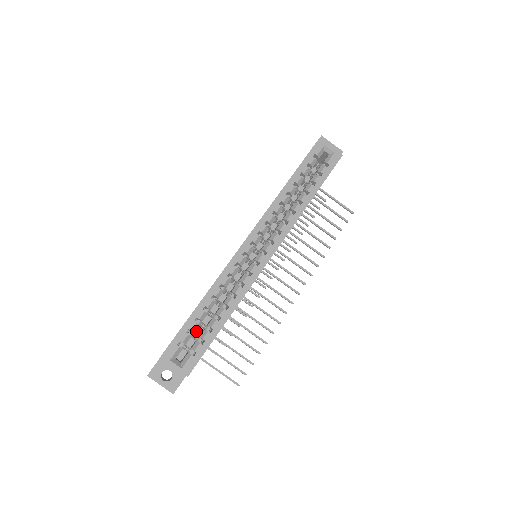
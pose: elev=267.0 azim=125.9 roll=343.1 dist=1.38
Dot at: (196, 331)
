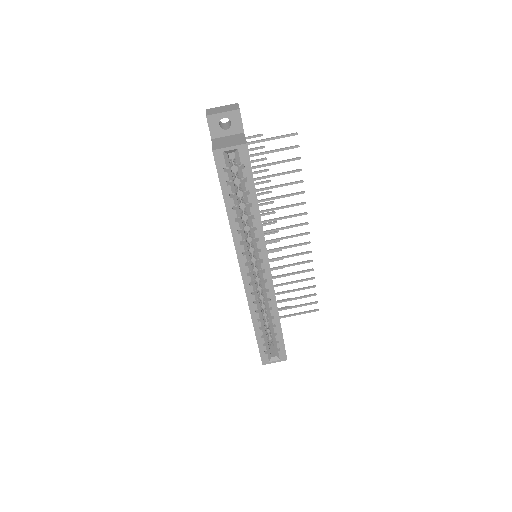
Dot at: (265, 322)
